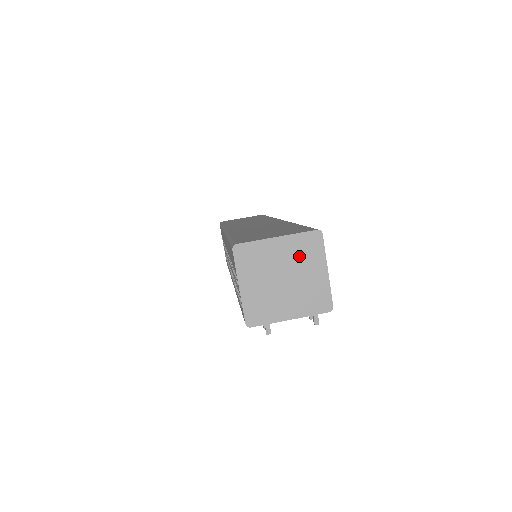
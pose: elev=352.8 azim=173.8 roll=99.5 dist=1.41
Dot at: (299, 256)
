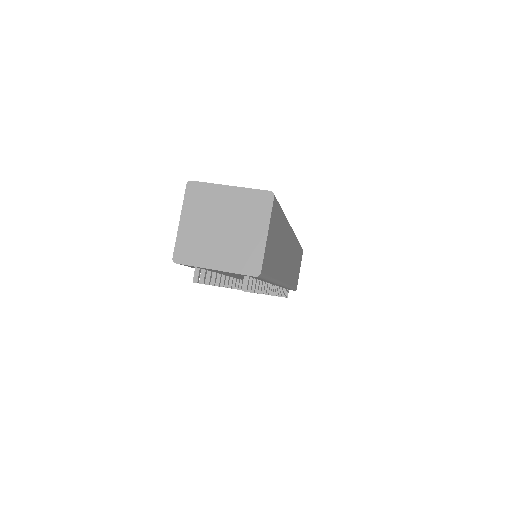
Dot at: (244, 210)
